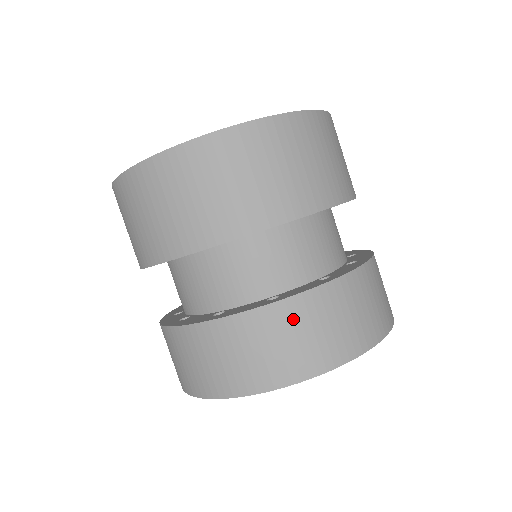
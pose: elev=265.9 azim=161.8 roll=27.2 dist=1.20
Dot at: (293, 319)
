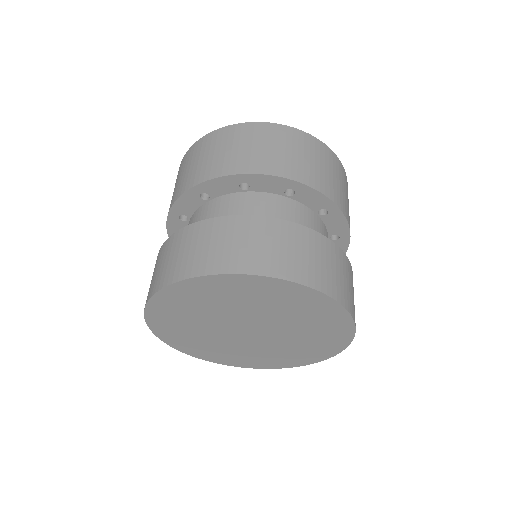
Dot at: (188, 238)
